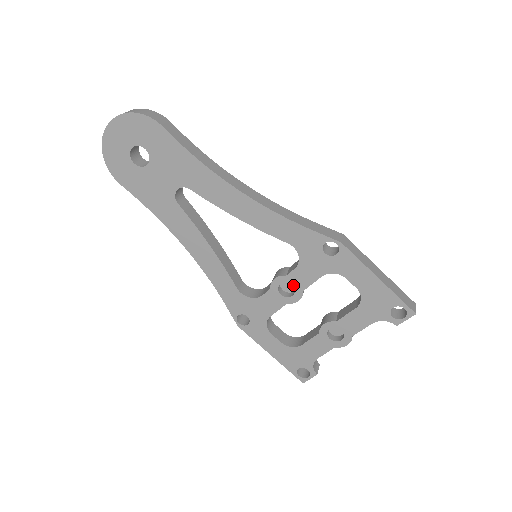
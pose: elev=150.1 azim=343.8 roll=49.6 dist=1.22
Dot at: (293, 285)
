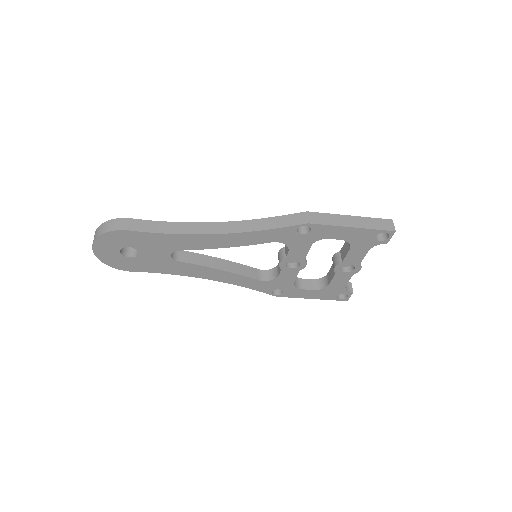
Dot at: (295, 260)
